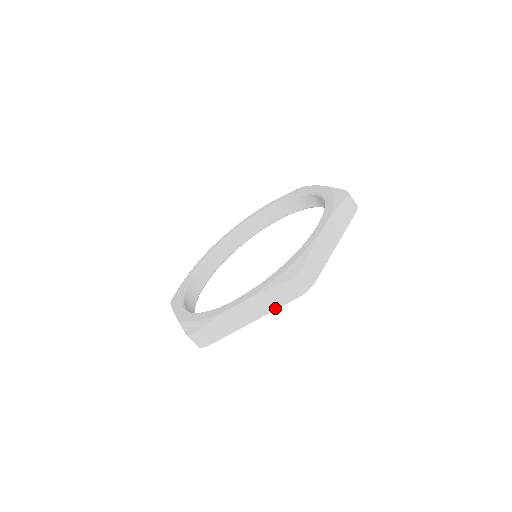
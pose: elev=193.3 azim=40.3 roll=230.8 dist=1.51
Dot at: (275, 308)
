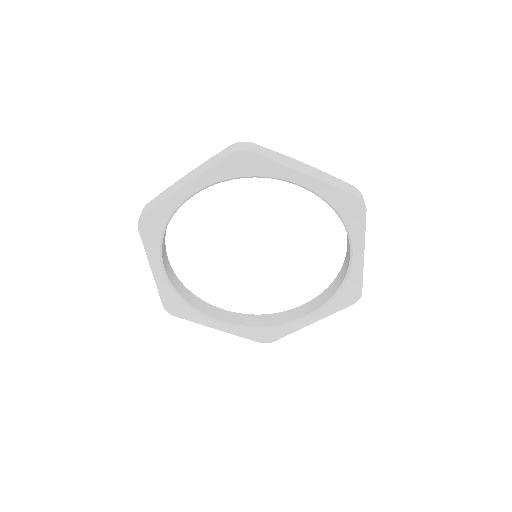
Dot at: (333, 185)
